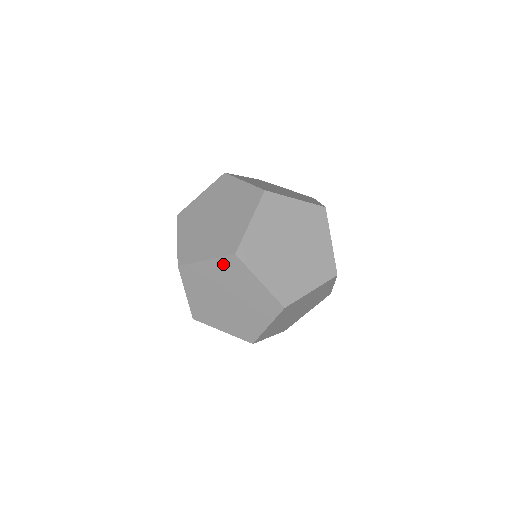
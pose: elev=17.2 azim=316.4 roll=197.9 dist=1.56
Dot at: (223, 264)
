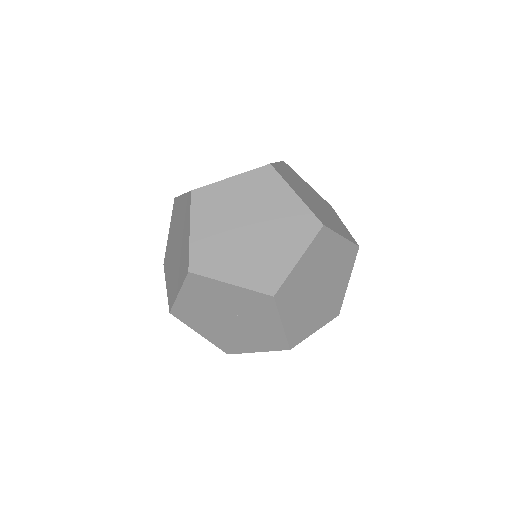
Dot at: (185, 201)
